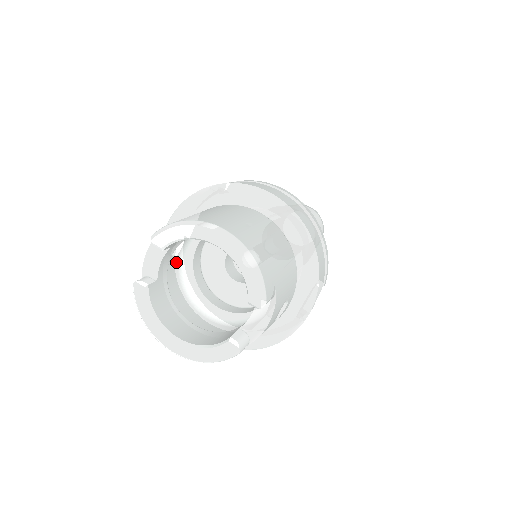
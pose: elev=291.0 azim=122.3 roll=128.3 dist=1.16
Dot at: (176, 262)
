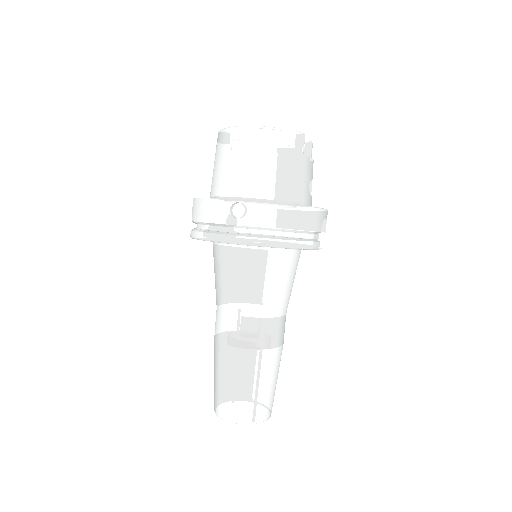
Dot at: occluded
